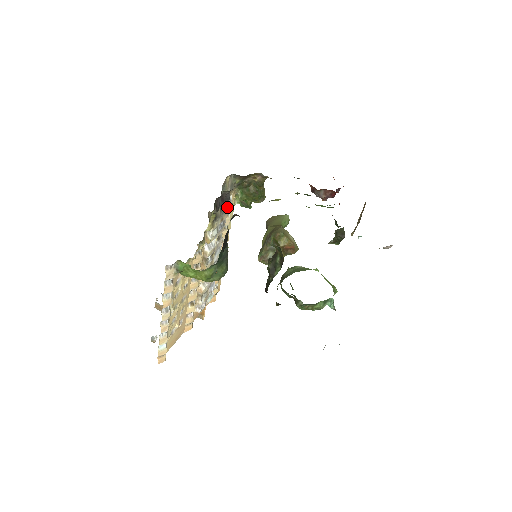
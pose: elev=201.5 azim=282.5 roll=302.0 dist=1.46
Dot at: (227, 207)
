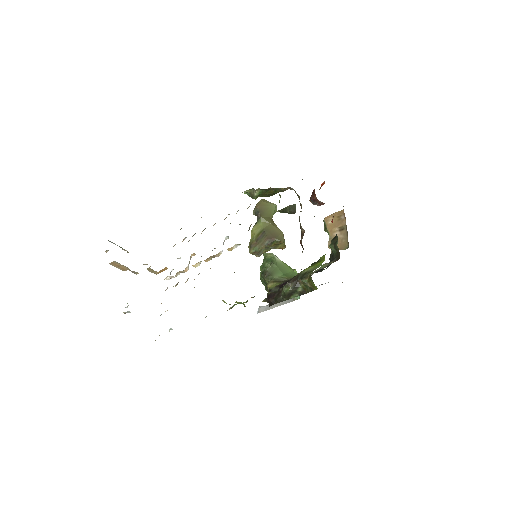
Dot at: (247, 208)
